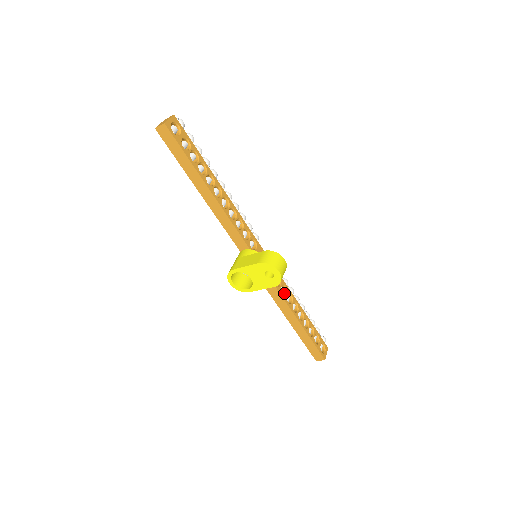
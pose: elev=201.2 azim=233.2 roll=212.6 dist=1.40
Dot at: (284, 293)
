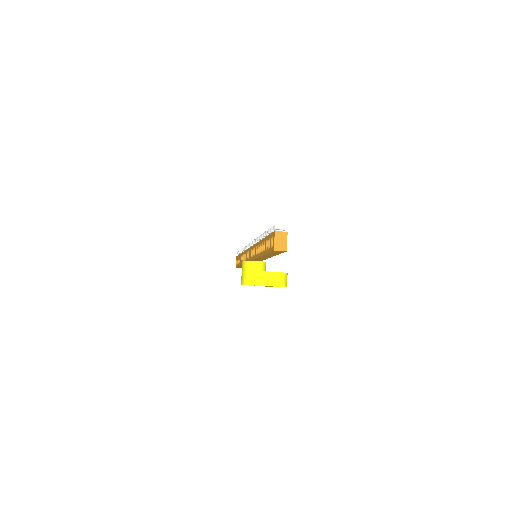
Dot at: occluded
